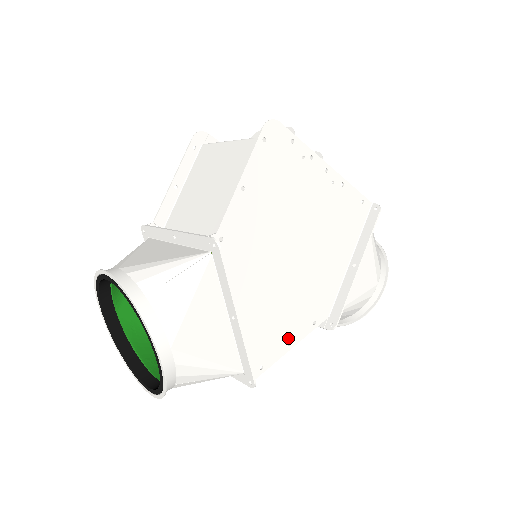
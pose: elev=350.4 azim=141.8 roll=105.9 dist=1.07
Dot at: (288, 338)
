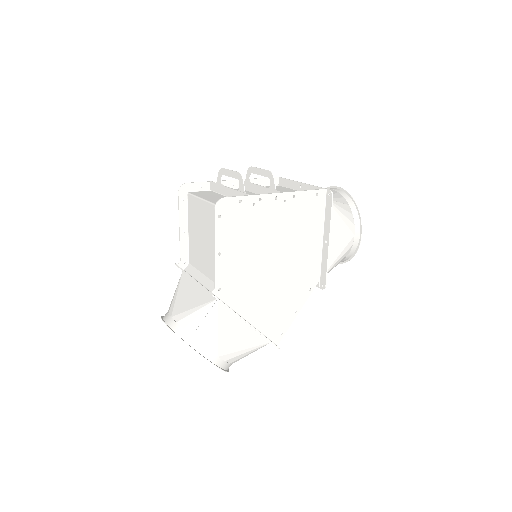
Dot at: (293, 309)
